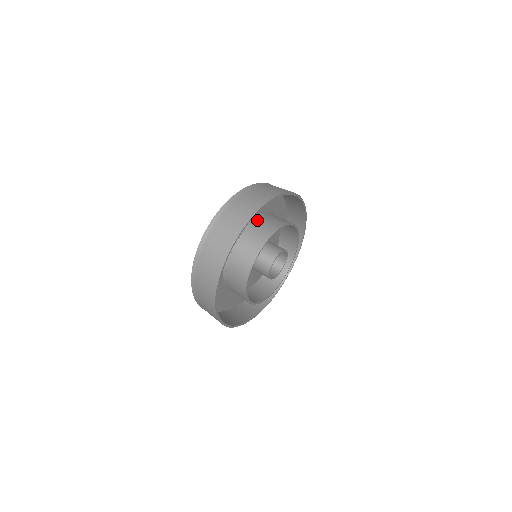
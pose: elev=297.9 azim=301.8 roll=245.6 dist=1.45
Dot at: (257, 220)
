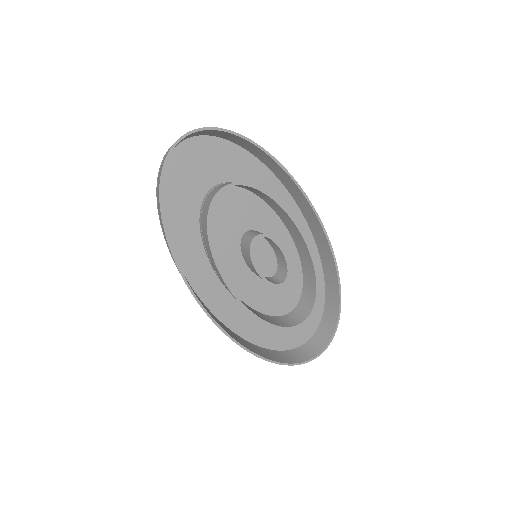
Dot at: occluded
